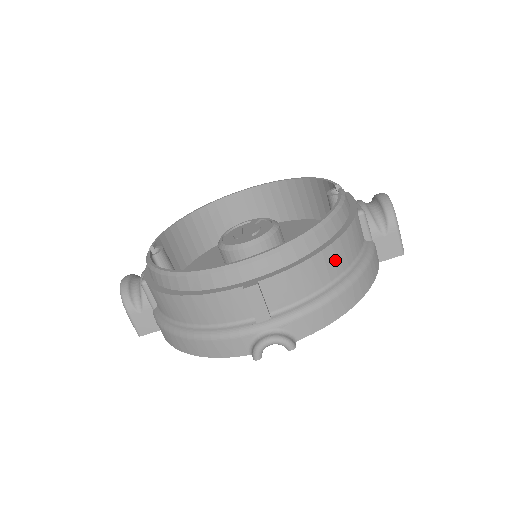
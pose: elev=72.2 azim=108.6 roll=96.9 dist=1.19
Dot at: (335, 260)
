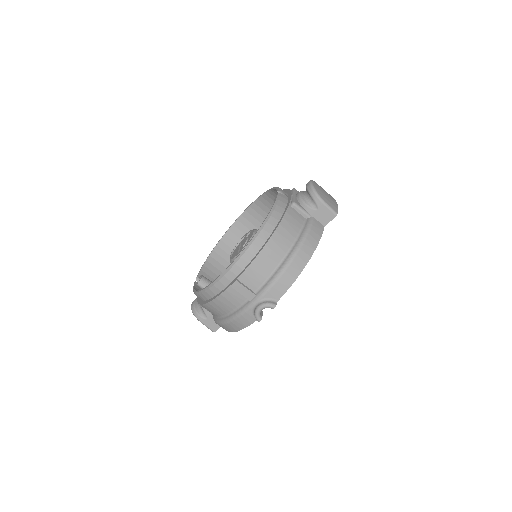
Dot at: (279, 245)
